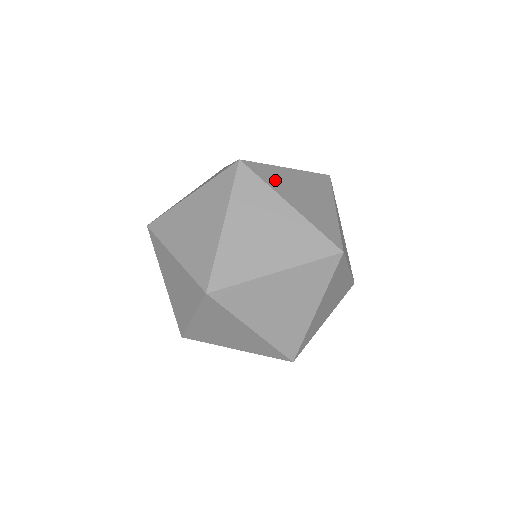
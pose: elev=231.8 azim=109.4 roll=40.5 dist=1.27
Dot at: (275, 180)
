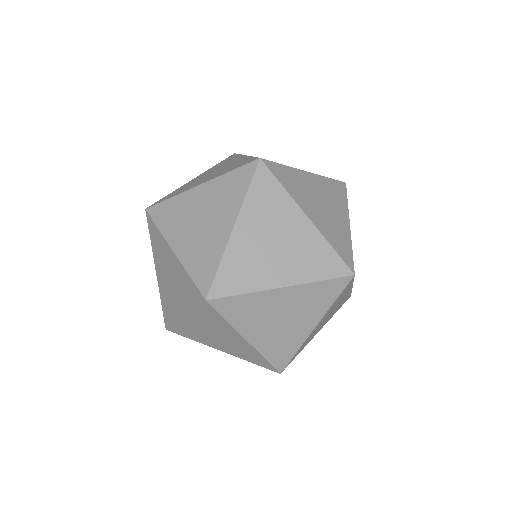
Dot at: (294, 185)
